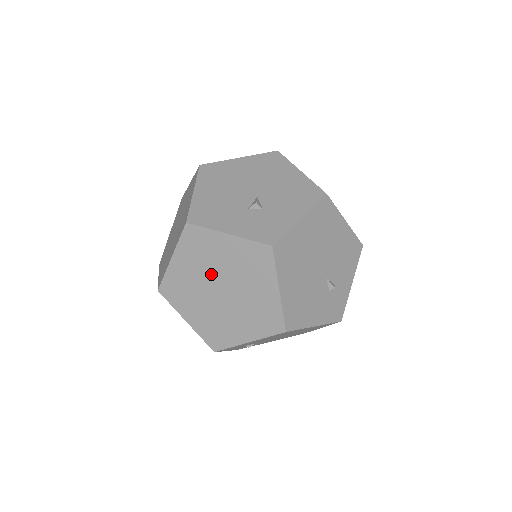
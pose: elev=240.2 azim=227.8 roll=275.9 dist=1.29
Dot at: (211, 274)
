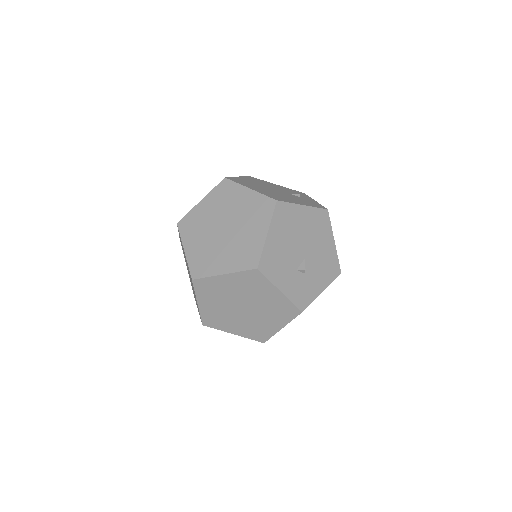
Dot at: (245, 298)
